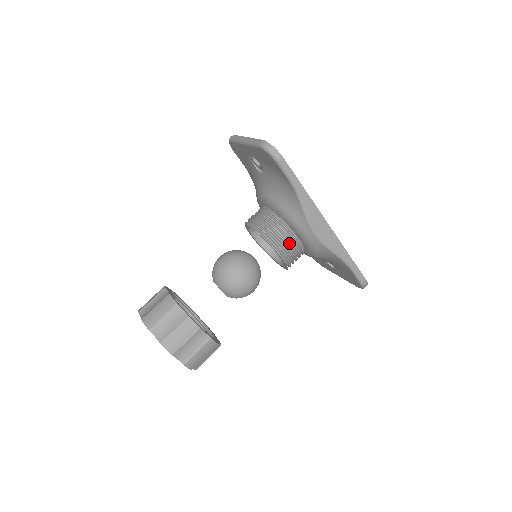
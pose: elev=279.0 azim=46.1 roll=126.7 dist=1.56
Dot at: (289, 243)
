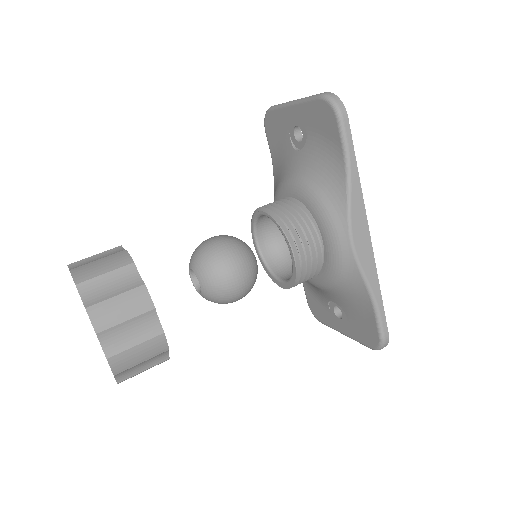
Dot at: (309, 245)
